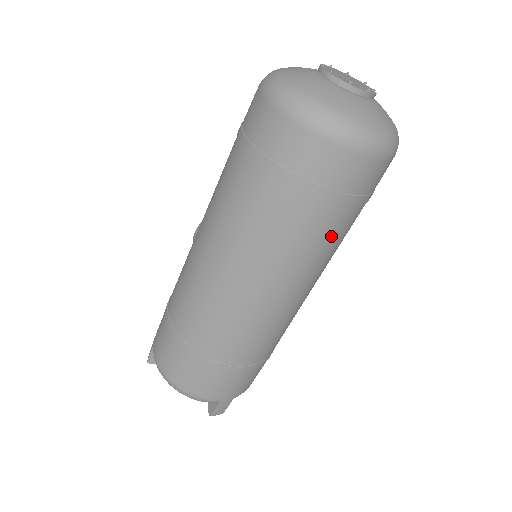
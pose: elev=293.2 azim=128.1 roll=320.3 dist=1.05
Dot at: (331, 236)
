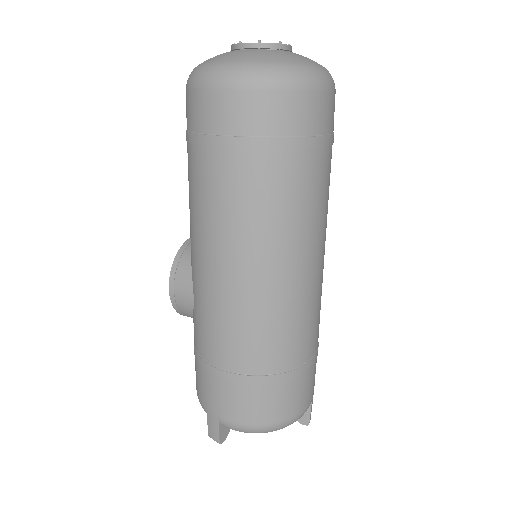
Dot at: occluded
